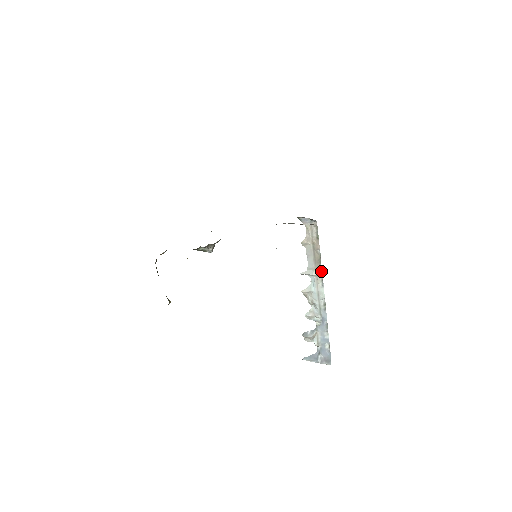
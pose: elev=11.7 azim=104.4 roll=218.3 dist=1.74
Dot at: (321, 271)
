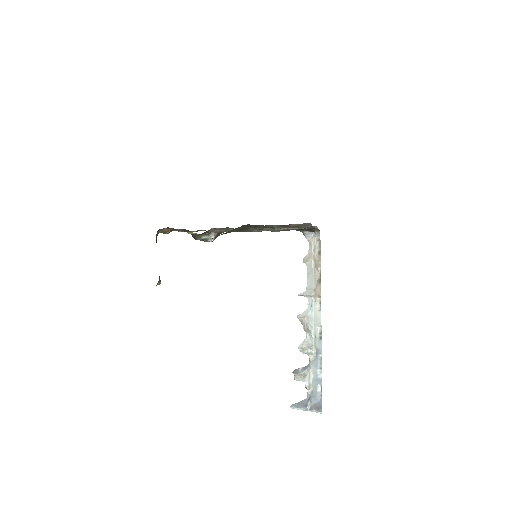
Dot at: (320, 291)
